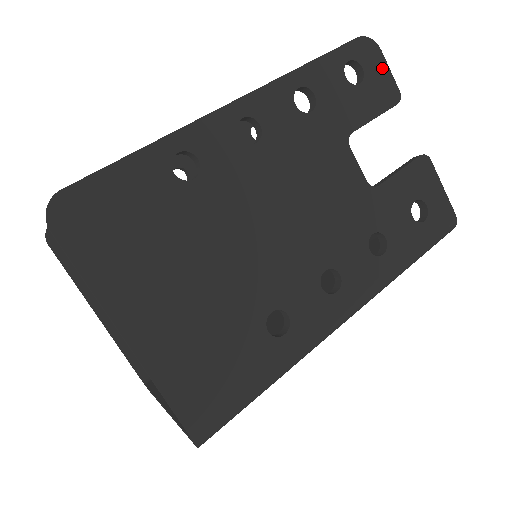
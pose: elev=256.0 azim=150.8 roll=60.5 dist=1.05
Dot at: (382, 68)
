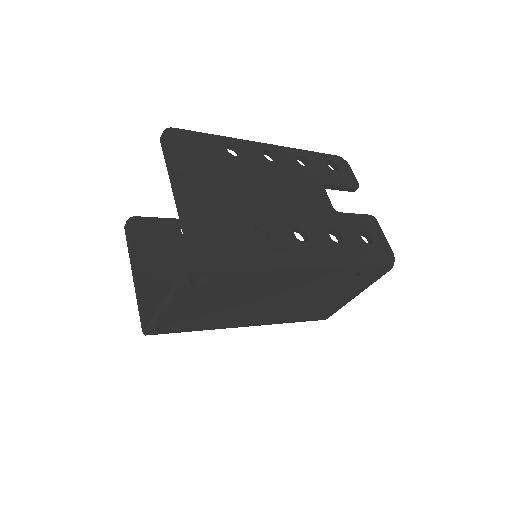
Dot at: (349, 172)
